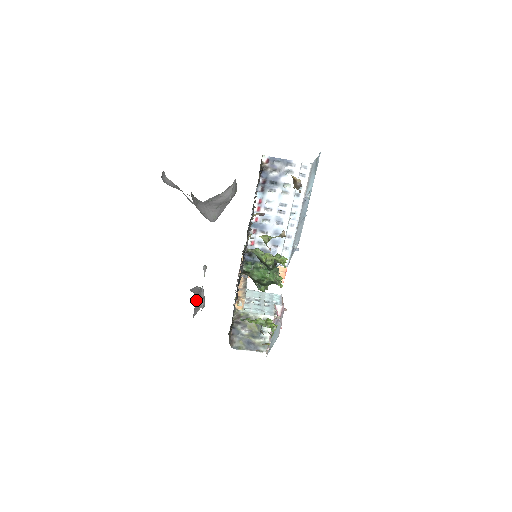
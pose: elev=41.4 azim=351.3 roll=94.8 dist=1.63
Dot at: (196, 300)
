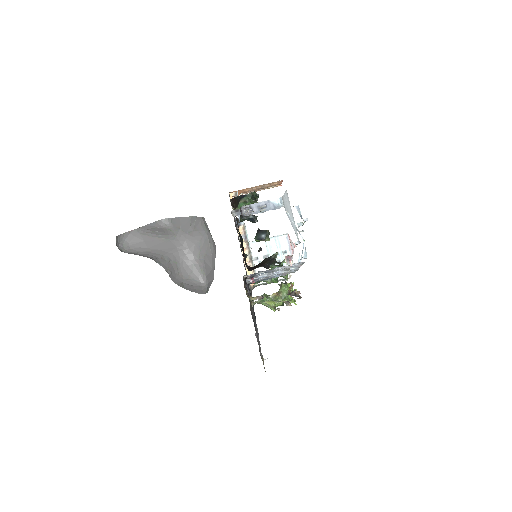
Dot at: occluded
